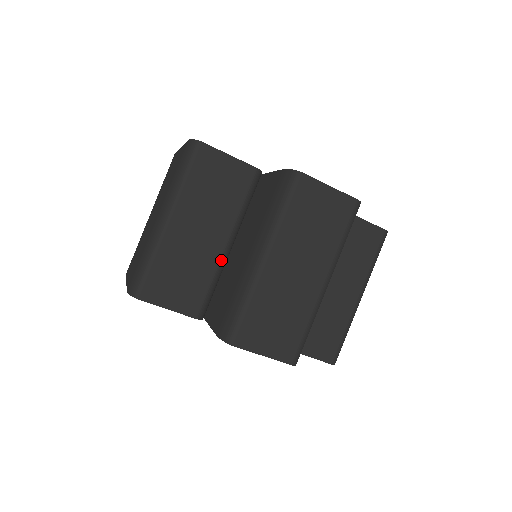
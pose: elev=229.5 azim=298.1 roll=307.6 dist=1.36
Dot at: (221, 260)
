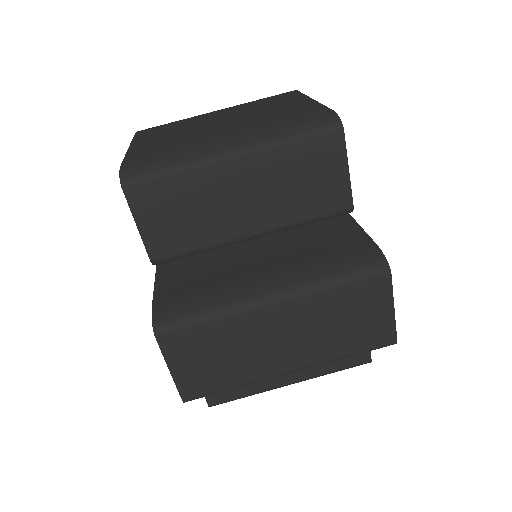
Dot at: (231, 241)
